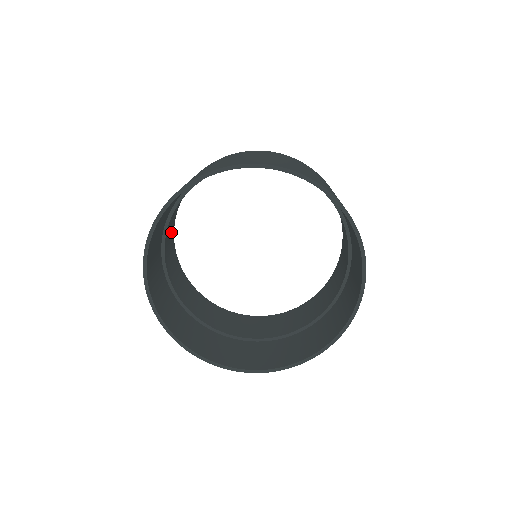
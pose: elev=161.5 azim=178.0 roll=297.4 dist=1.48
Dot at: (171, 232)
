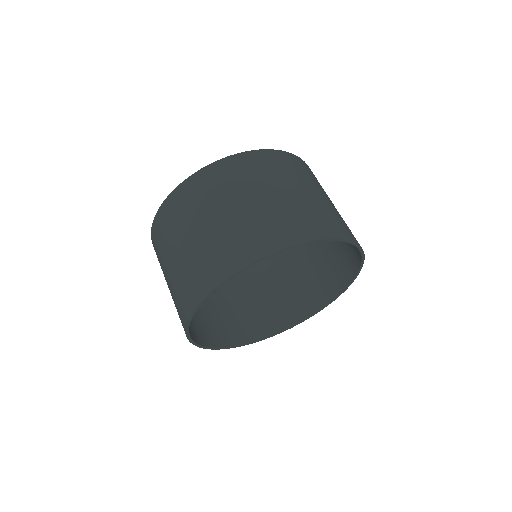
Dot at: occluded
